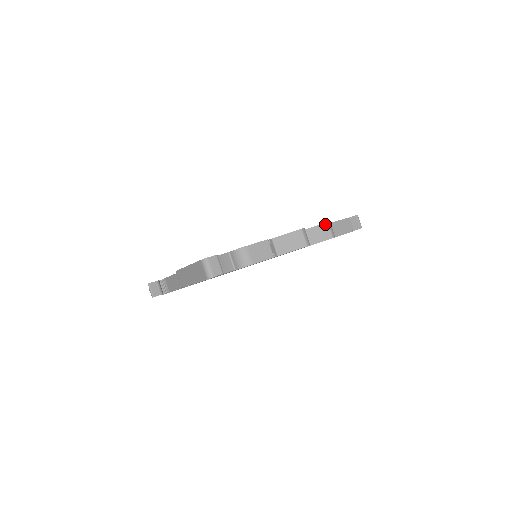
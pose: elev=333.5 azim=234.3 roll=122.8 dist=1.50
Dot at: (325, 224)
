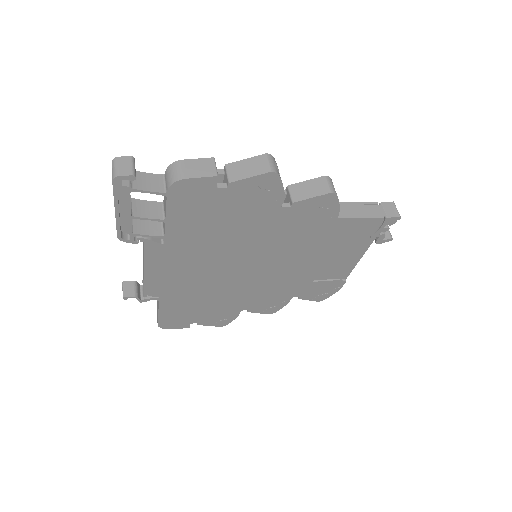
Dot at: (321, 178)
